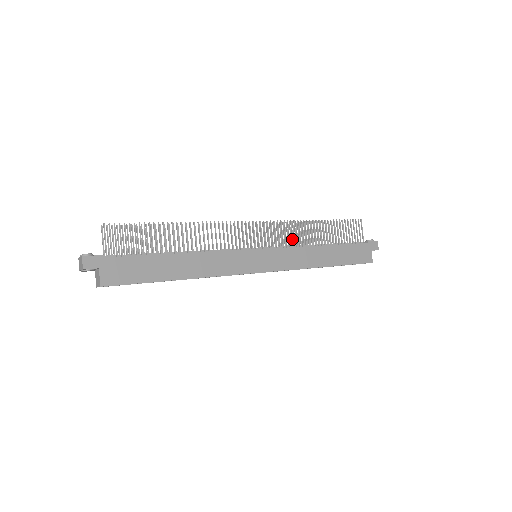
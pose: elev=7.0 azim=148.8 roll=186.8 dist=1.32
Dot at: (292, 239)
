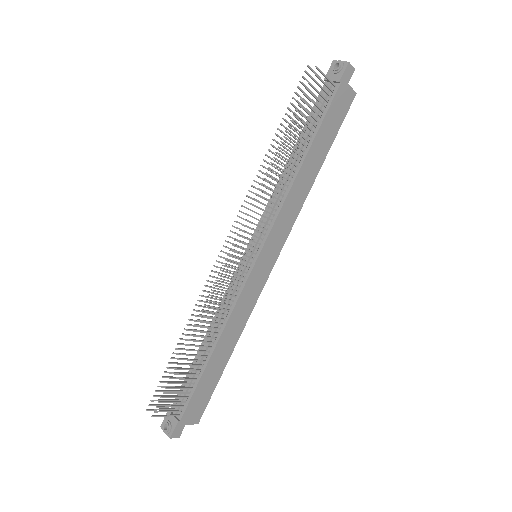
Dot at: occluded
